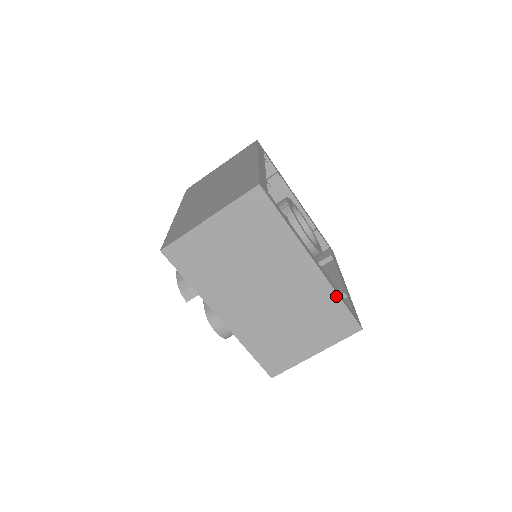
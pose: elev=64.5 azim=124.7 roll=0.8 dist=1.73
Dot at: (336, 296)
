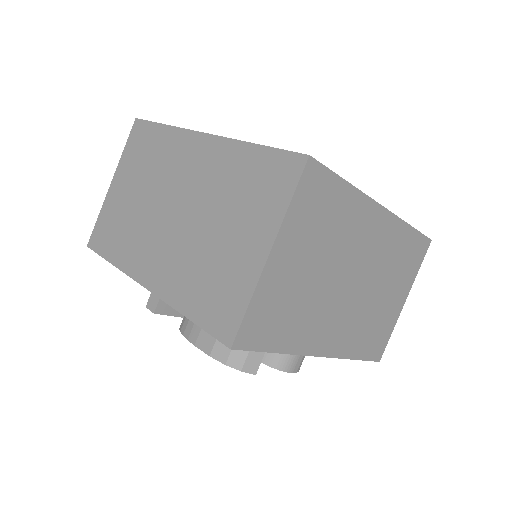
Dot at: (407, 227)
